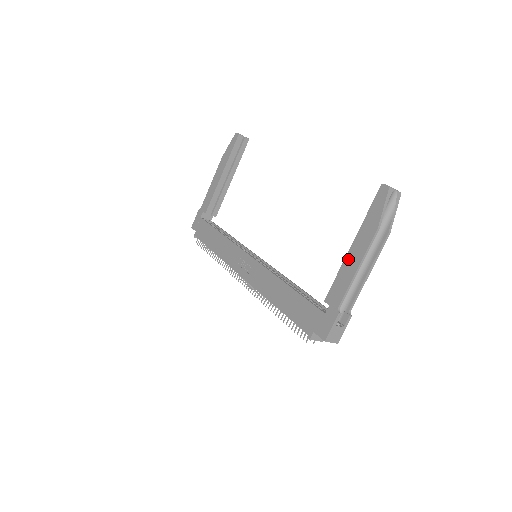
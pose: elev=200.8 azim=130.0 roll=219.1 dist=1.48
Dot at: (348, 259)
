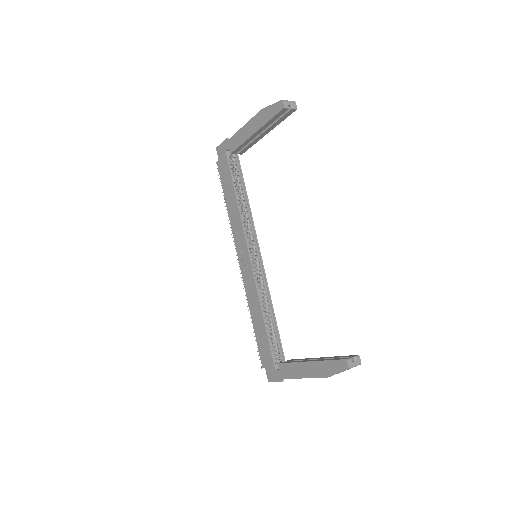
Dot at: (302, 366)
